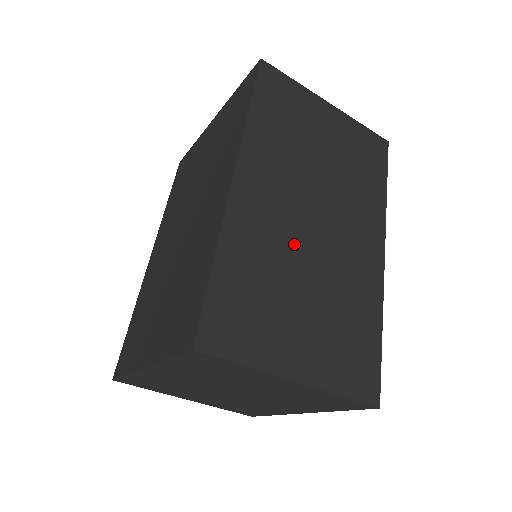
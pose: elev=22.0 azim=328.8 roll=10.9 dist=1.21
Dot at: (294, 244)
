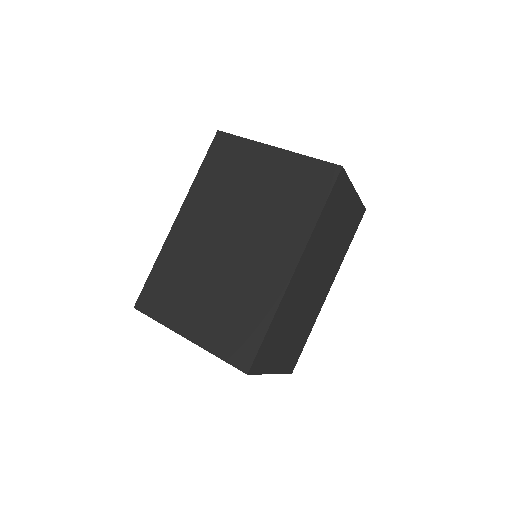
Dot at: (301, 301)
